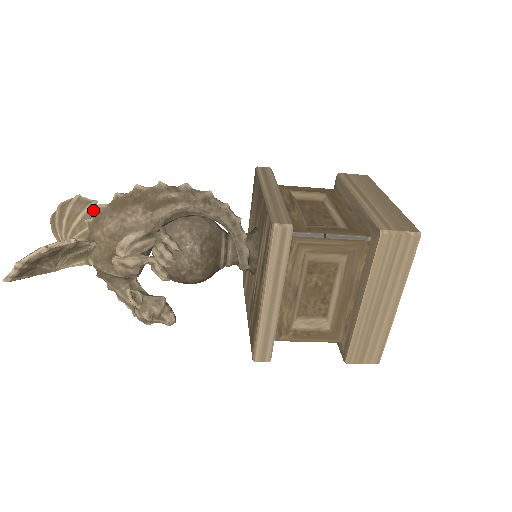
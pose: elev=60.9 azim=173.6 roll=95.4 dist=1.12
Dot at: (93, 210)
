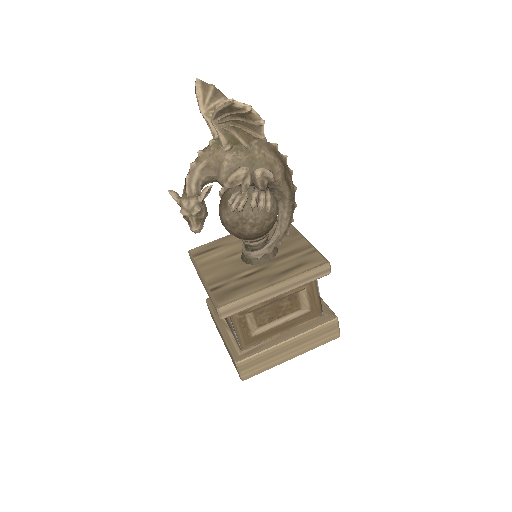
Dot at: occluded
